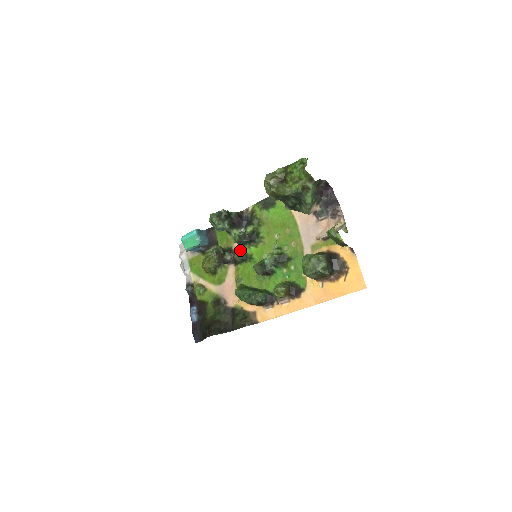
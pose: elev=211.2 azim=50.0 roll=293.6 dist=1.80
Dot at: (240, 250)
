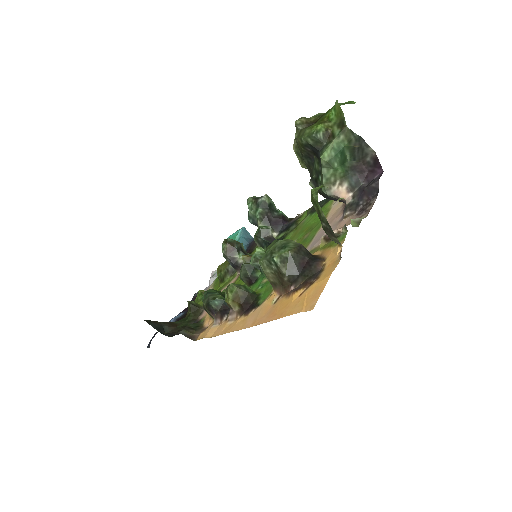
Dot at: occluded
